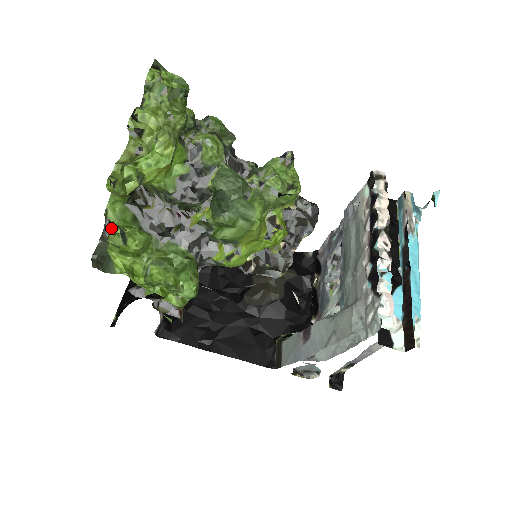
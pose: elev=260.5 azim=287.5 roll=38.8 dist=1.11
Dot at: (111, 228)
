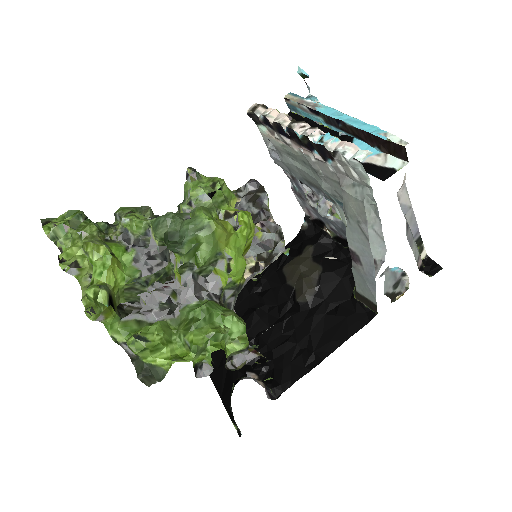
Dot at: (127, 343)
